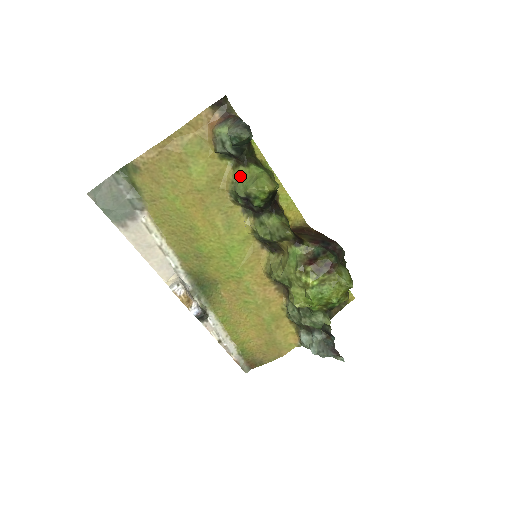
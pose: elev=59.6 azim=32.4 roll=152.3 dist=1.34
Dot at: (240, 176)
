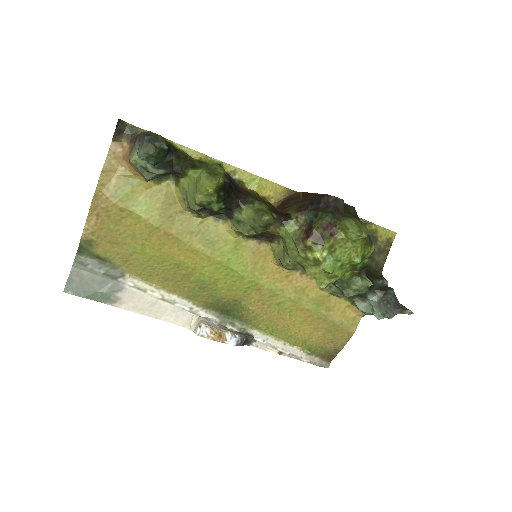
Dot at: (185, 189)
